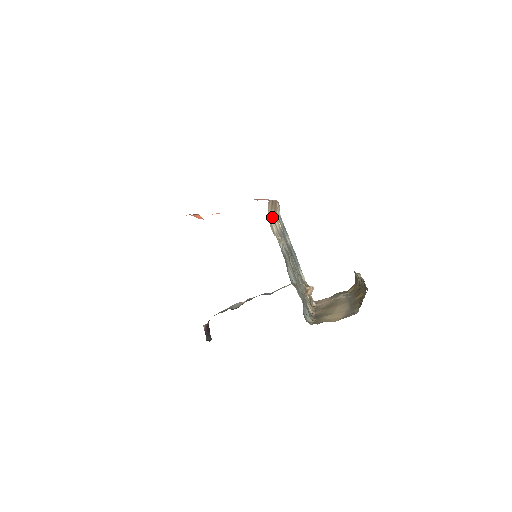
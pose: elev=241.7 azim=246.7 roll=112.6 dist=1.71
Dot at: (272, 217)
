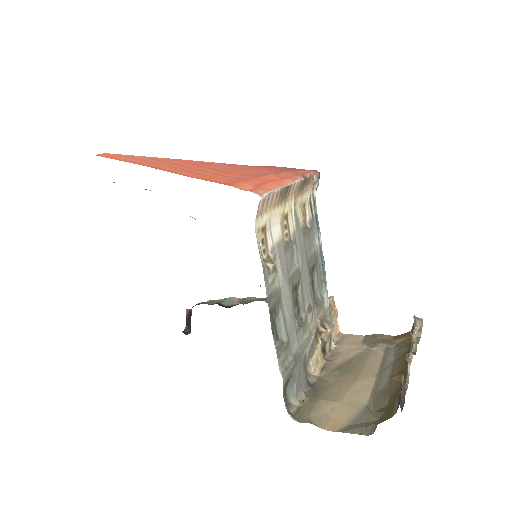
Dot at: (276, 217)
